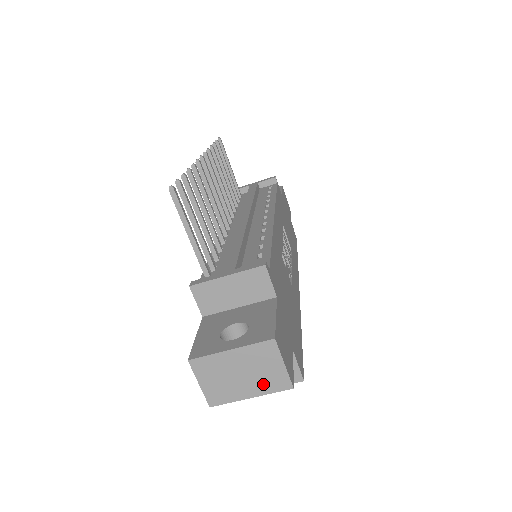
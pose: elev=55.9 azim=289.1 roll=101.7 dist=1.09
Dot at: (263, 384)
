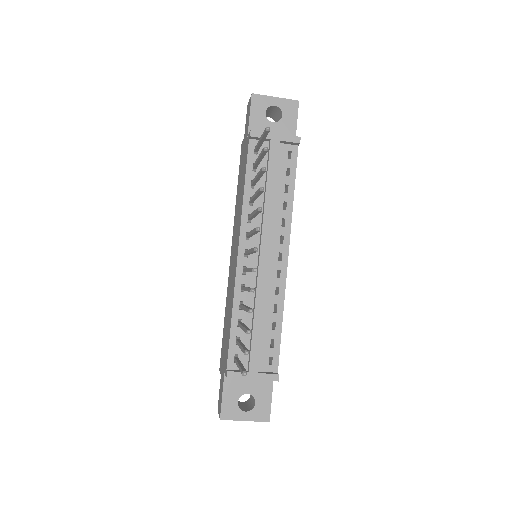
Dot at: occluded
